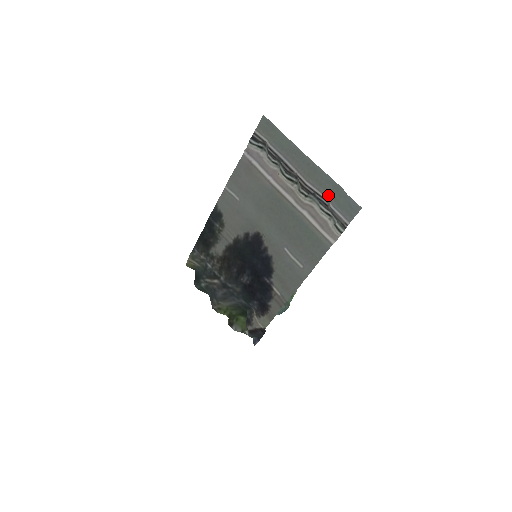
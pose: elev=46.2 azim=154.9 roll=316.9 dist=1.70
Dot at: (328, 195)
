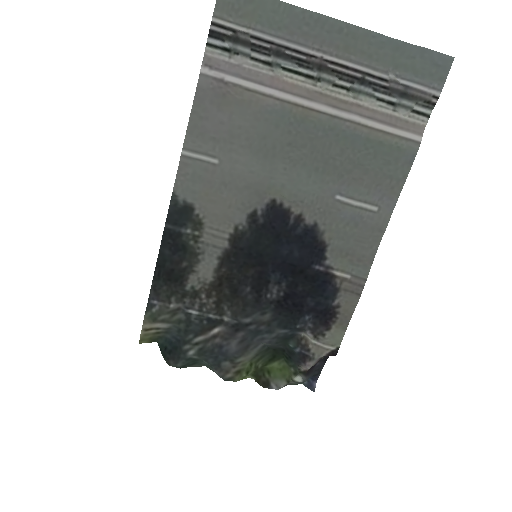
Dot at: (386, 69)
